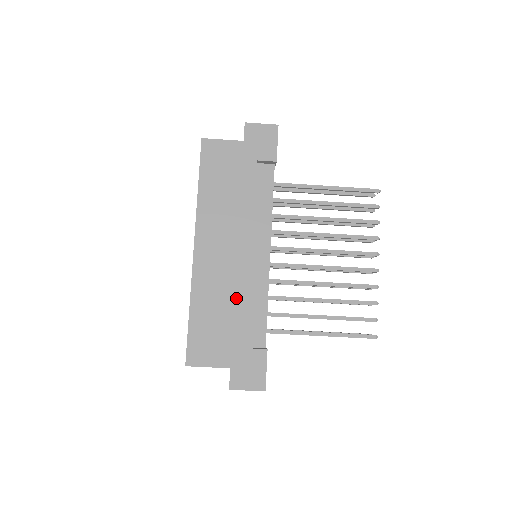
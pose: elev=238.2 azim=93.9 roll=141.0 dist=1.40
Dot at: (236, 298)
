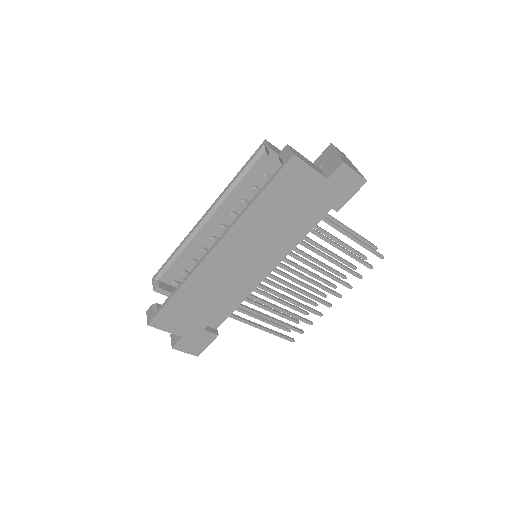
Dot at: (221, 297)
